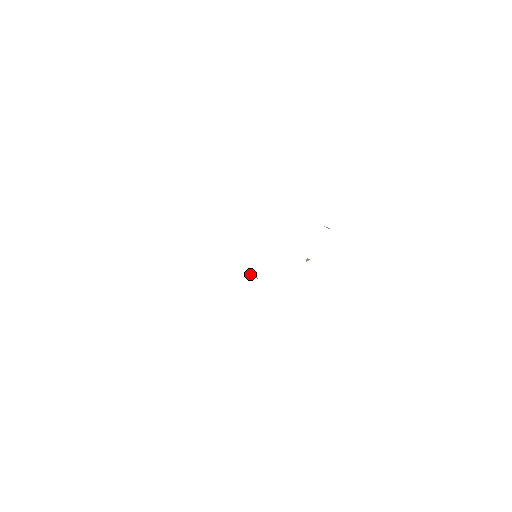
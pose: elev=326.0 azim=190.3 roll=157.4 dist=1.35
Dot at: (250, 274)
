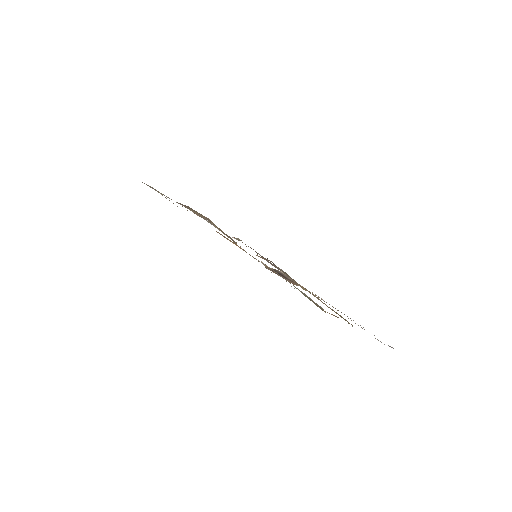
Dot at: (274, 270)
